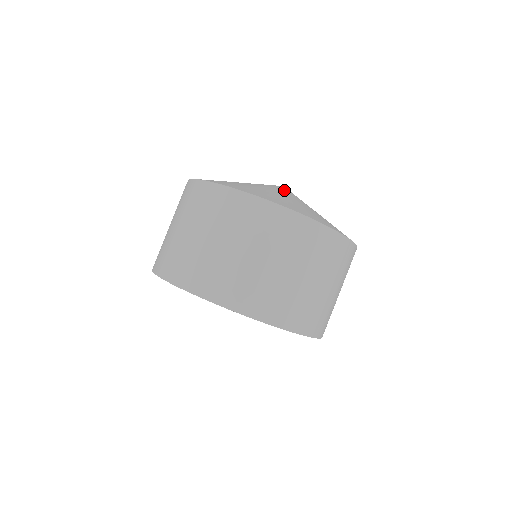
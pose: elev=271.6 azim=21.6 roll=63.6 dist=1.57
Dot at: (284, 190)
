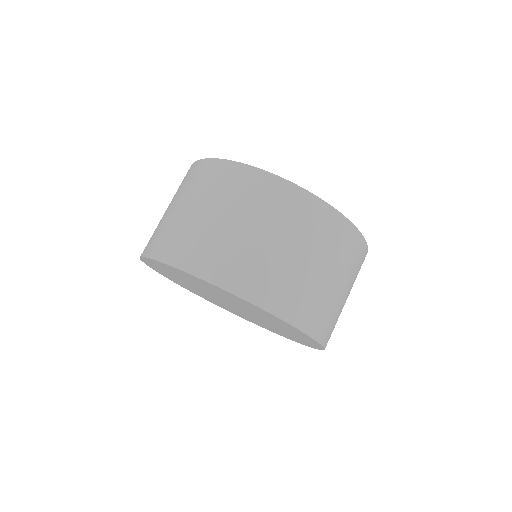
Dot at: occluded
